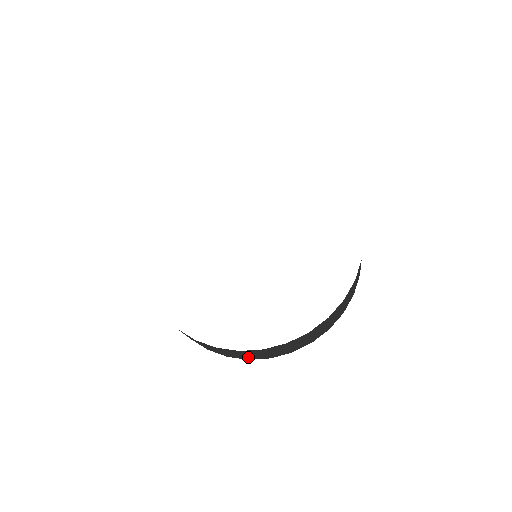
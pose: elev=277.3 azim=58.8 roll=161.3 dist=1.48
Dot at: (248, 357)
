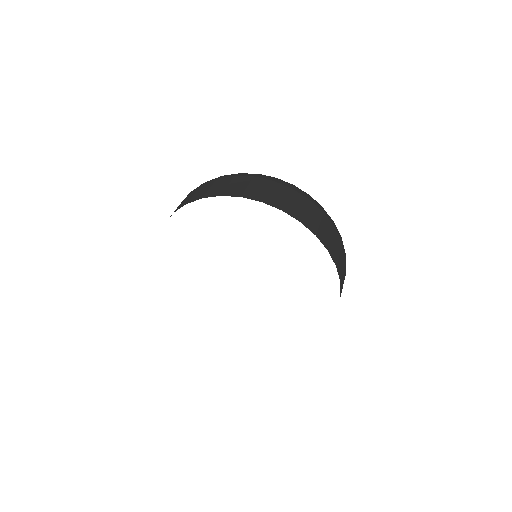
Dot at: occluded
